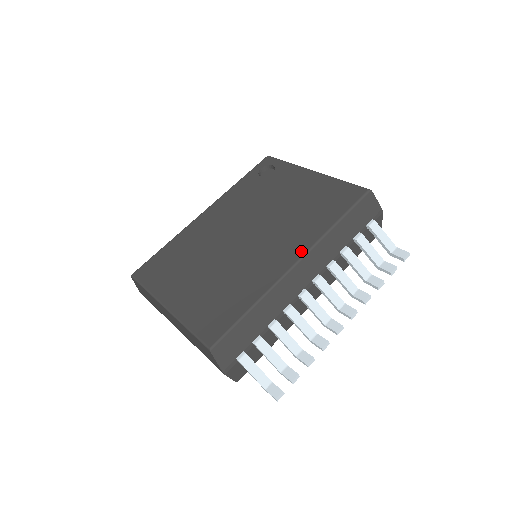
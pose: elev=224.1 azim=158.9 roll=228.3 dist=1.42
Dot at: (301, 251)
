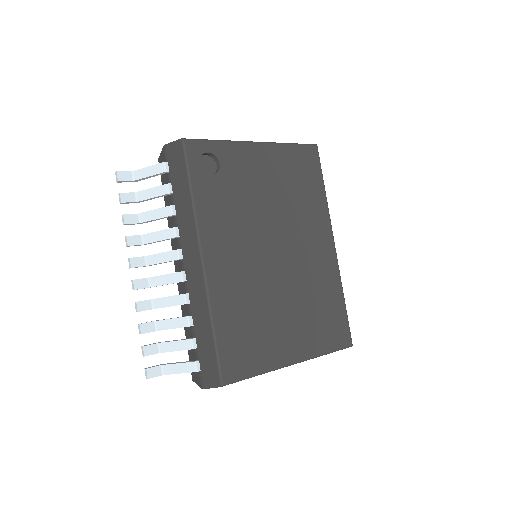
Dot at: (329, 232)
